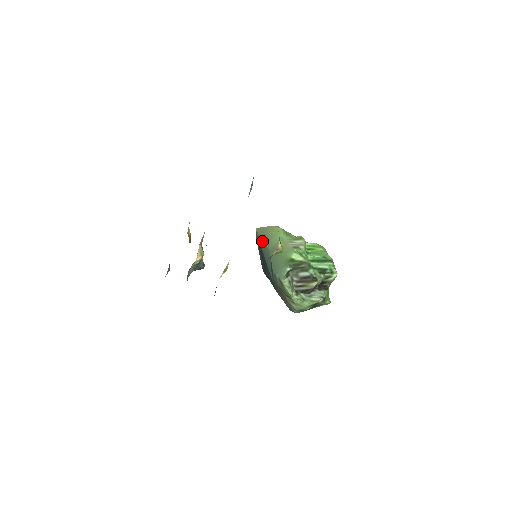
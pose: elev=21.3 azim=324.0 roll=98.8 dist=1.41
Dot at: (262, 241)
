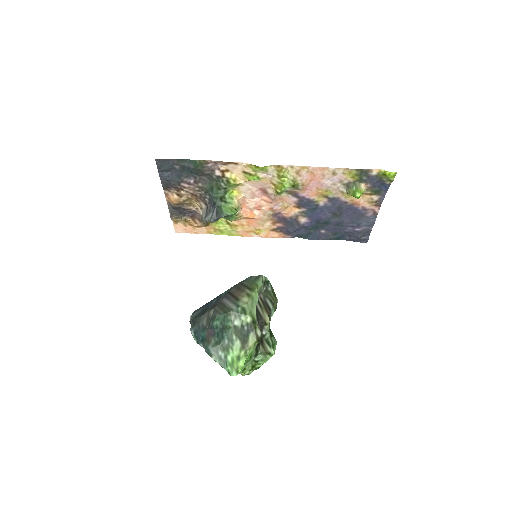
Dot at: occluded
